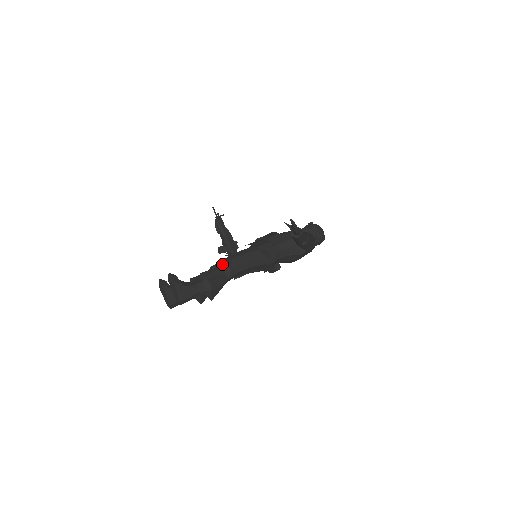
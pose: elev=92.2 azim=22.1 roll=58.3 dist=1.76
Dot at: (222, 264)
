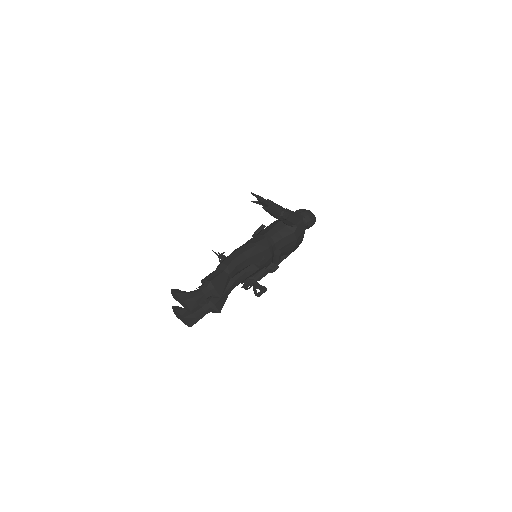
Dot at: (218, 266)
